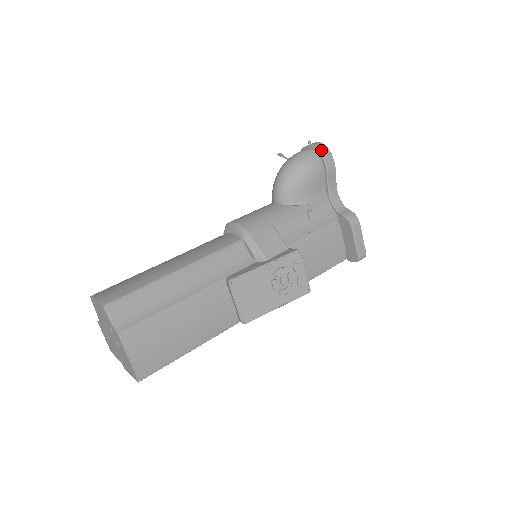
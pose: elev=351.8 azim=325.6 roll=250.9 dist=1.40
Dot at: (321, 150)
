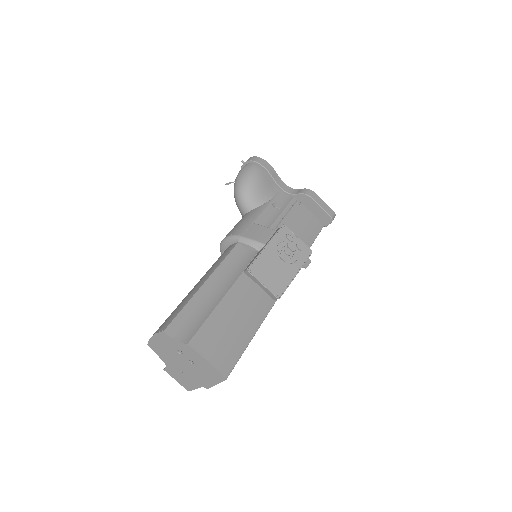
Dot at: (254, 160)
